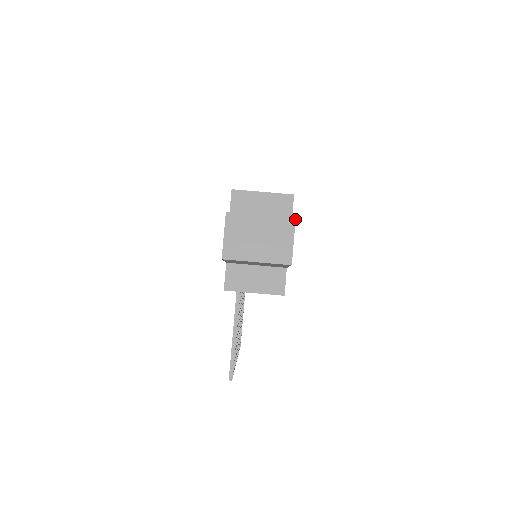
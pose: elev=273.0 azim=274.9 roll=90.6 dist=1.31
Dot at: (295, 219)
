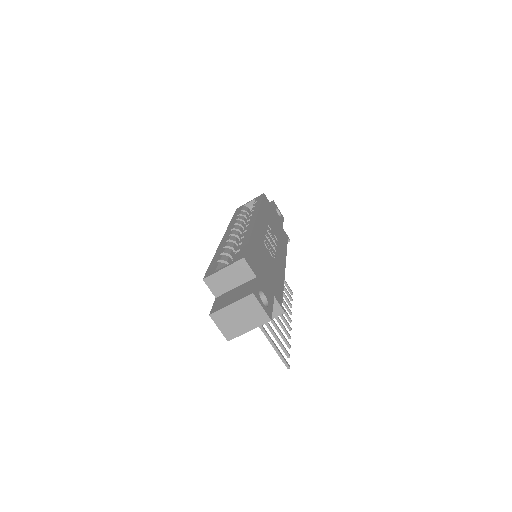
Dot at: (253, 294)
